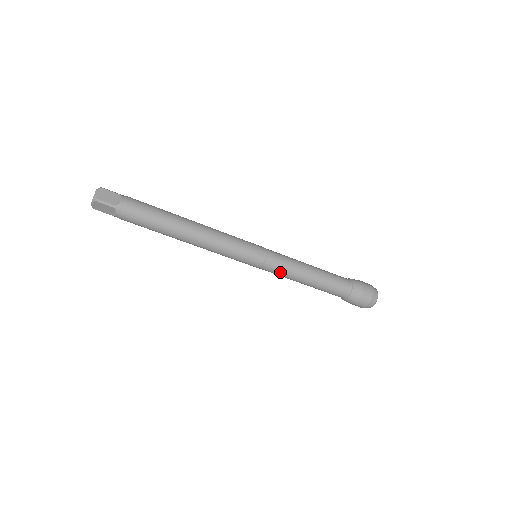
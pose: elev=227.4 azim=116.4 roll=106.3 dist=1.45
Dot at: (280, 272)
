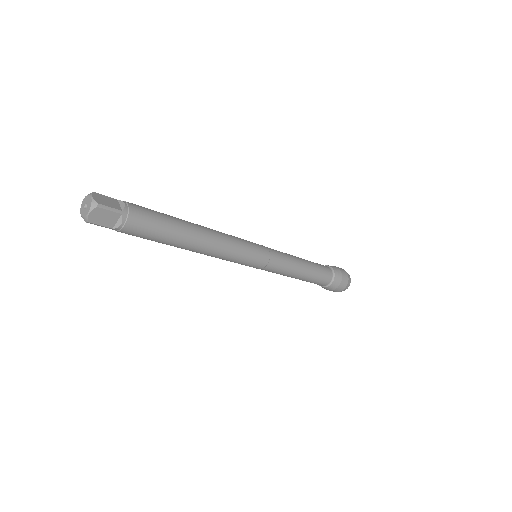
Dot at: occluded
